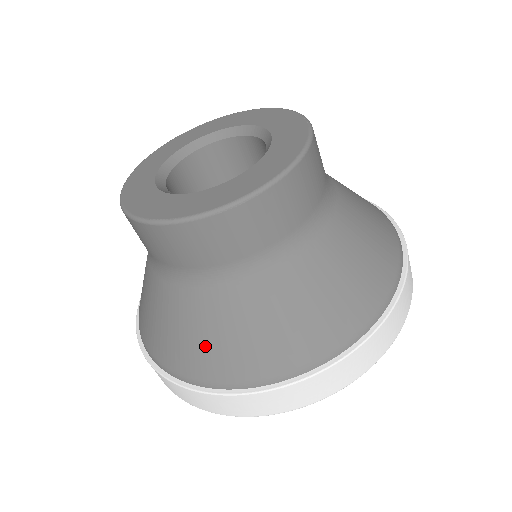
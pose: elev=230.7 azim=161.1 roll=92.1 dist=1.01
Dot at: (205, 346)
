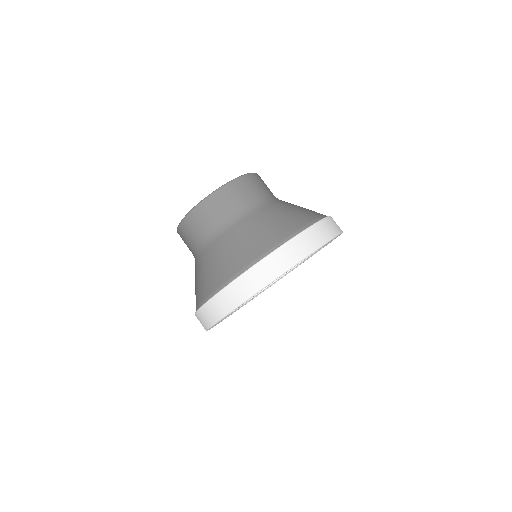
Dot at: (248, 244)
